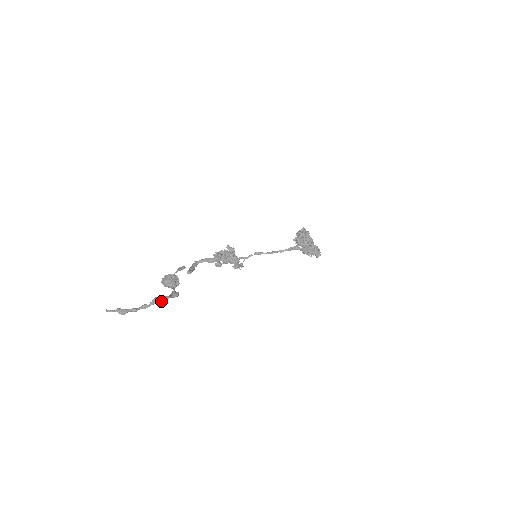
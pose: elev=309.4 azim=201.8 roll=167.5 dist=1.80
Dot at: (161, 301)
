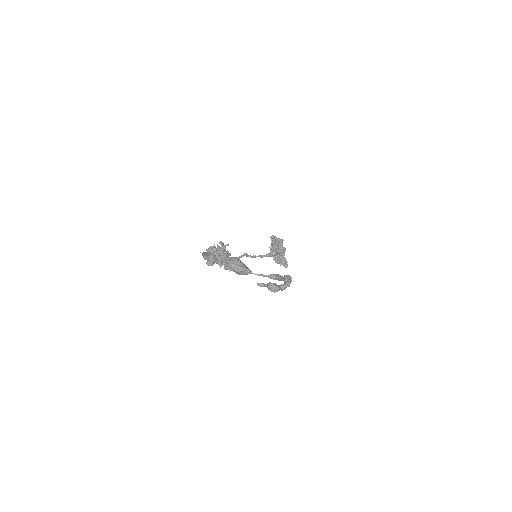
Dot at: (291, 280)
